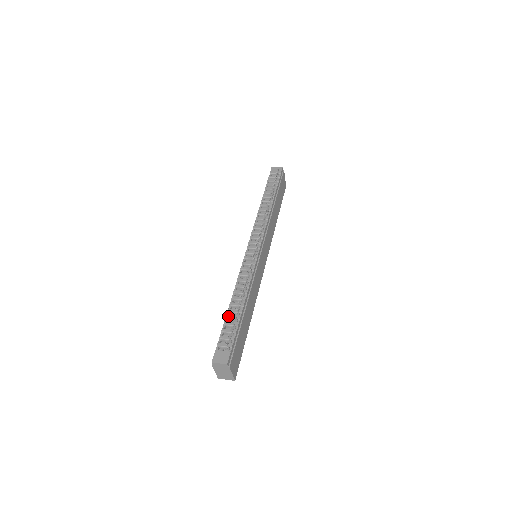
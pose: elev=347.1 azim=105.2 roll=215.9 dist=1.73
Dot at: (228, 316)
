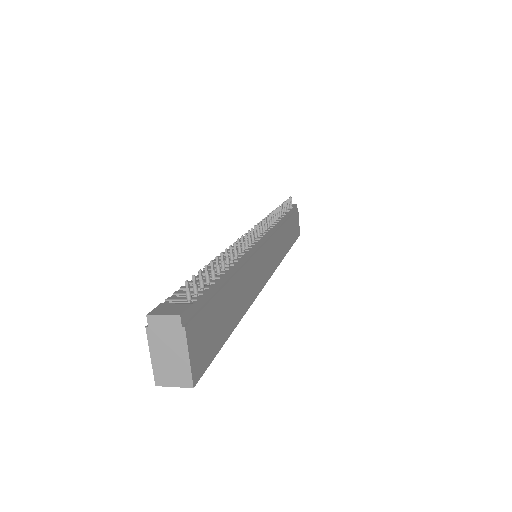
Dot at: (198, 276)
